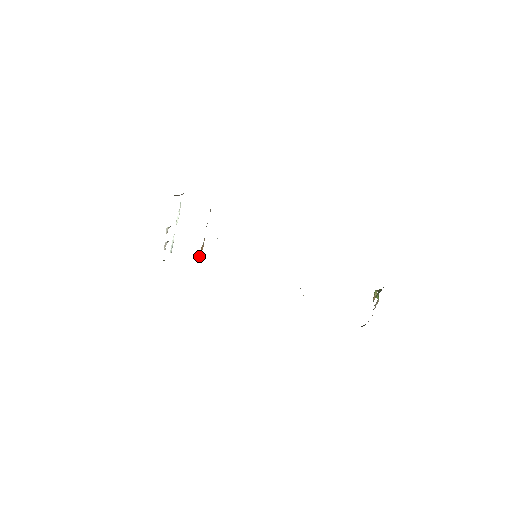
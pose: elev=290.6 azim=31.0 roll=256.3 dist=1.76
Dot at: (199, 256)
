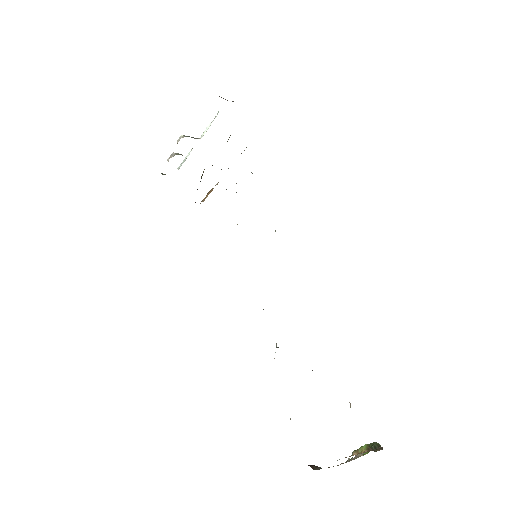
Dot at: occluded
